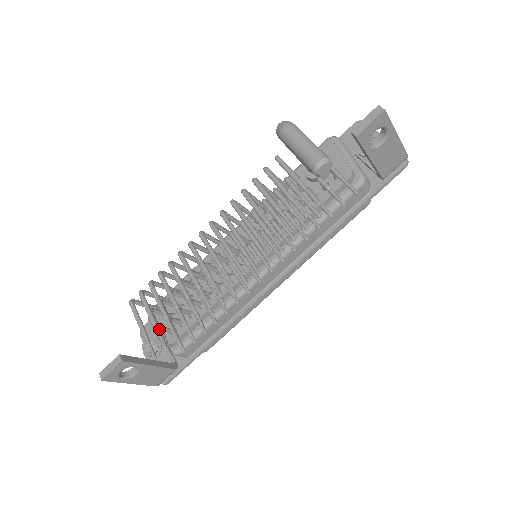
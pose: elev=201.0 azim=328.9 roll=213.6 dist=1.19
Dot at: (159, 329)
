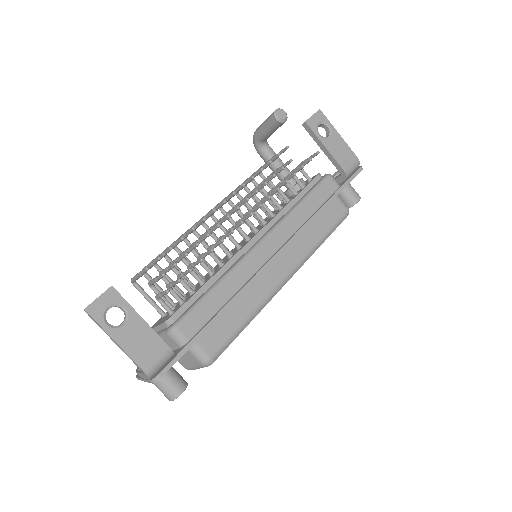
Dot at: occluded
